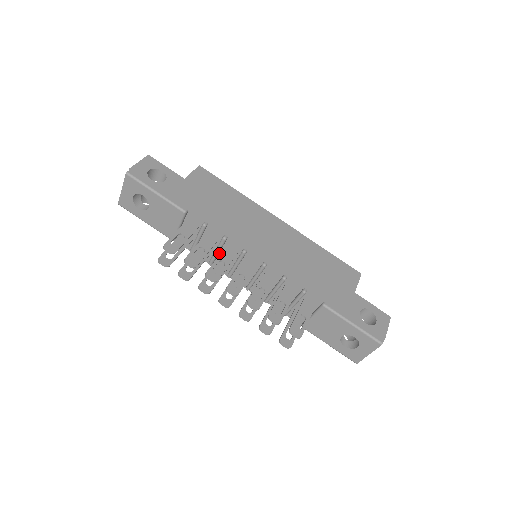
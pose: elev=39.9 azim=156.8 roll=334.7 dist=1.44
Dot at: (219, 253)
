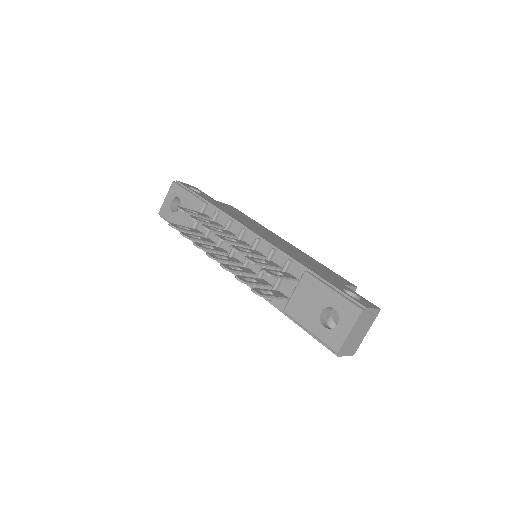
Dot at: (223, 242)
